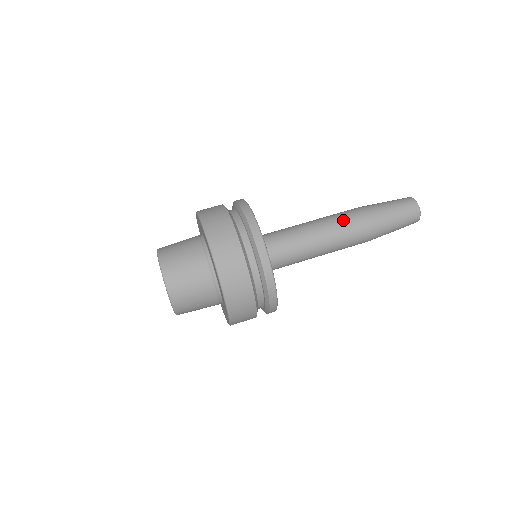
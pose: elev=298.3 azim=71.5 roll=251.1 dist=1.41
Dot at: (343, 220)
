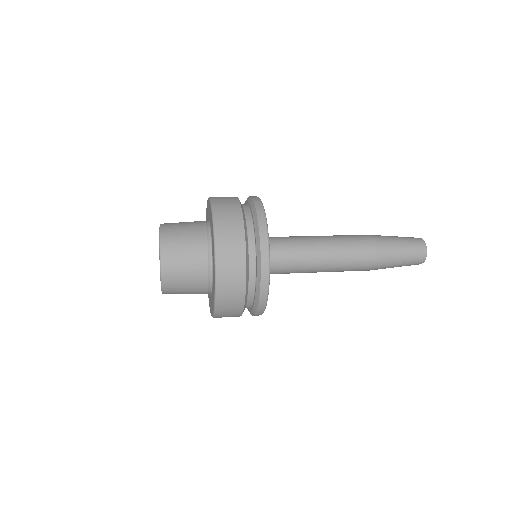
Dot at: occluded
